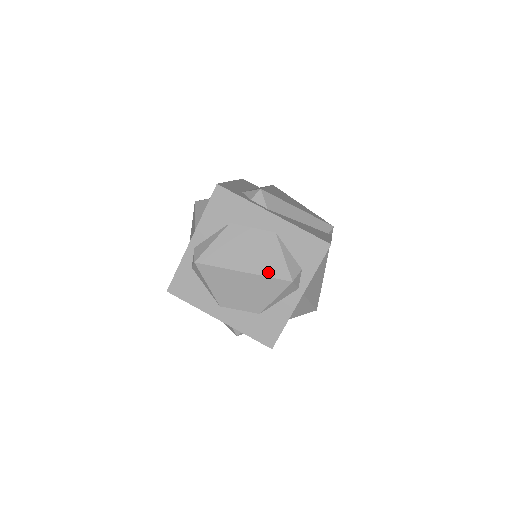
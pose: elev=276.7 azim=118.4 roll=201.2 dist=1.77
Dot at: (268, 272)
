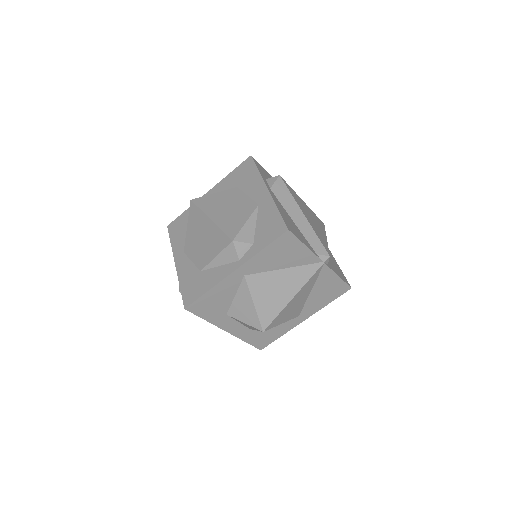
Dot at: (225, 226)
